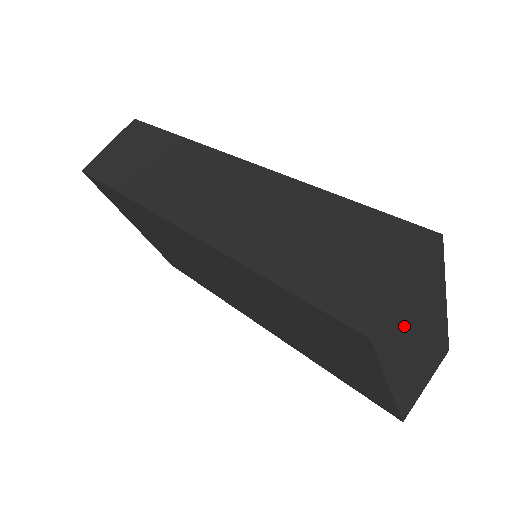
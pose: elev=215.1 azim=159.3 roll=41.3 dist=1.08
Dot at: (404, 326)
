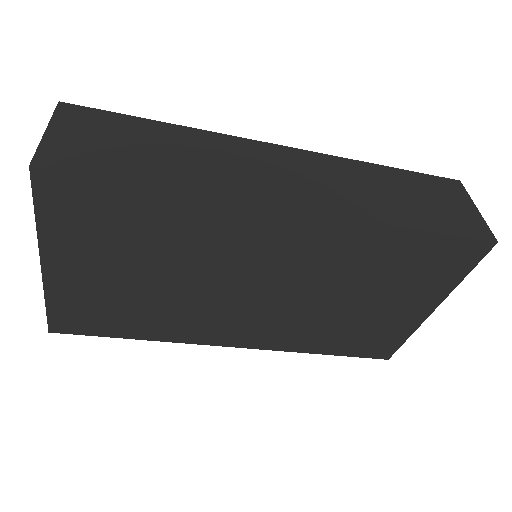
Dot at: occluded
